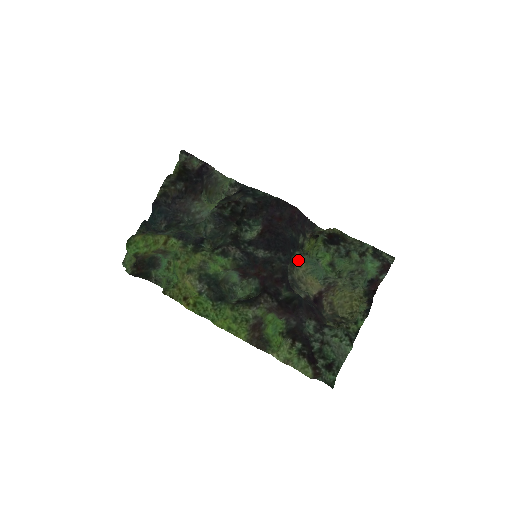
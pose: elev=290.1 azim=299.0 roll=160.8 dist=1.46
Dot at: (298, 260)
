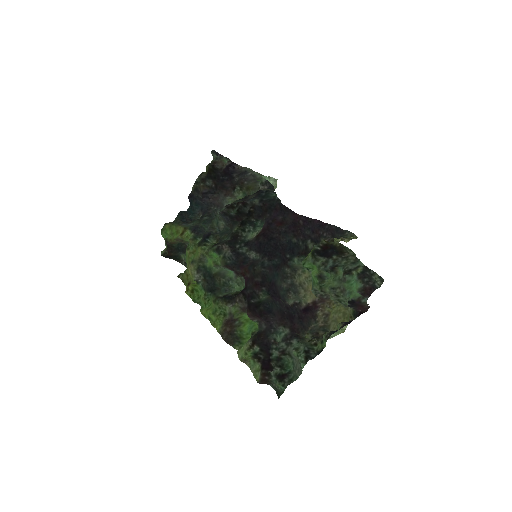
Dot at: (299, 266)
